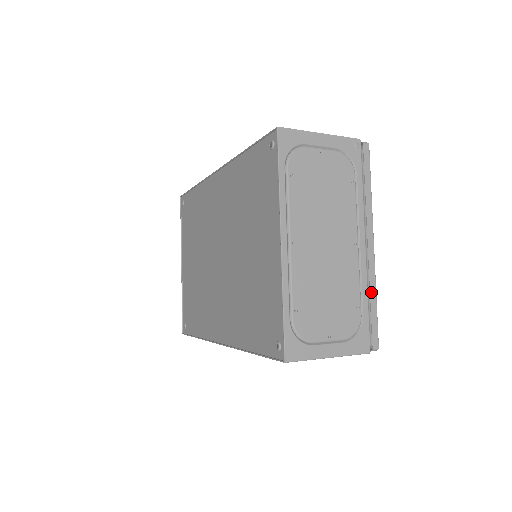
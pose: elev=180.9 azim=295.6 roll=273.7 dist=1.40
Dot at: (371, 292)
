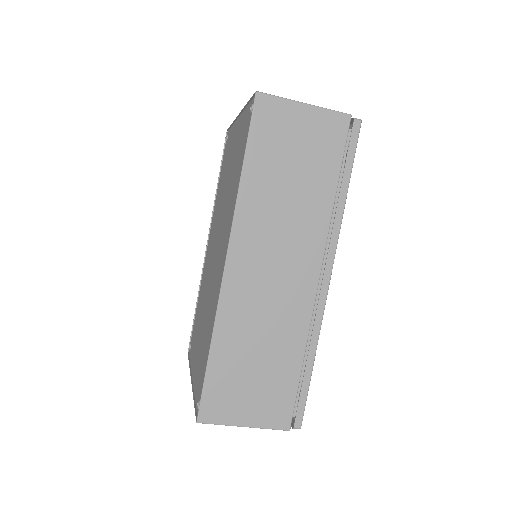
Dot at: occluded
